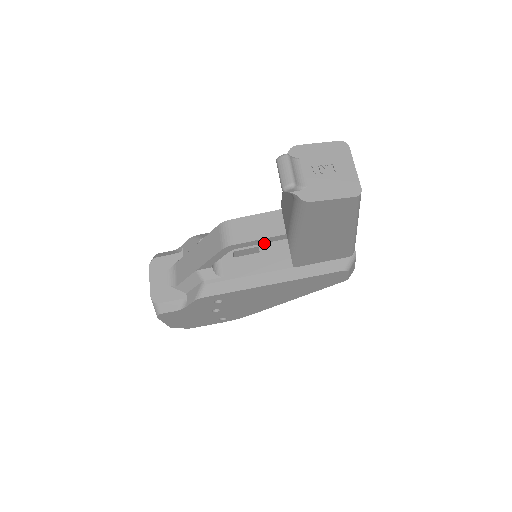
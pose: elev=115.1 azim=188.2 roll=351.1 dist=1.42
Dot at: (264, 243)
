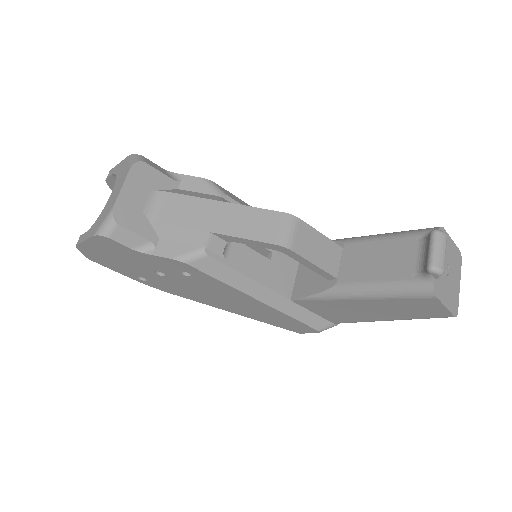
Dot at: (279, 253)
